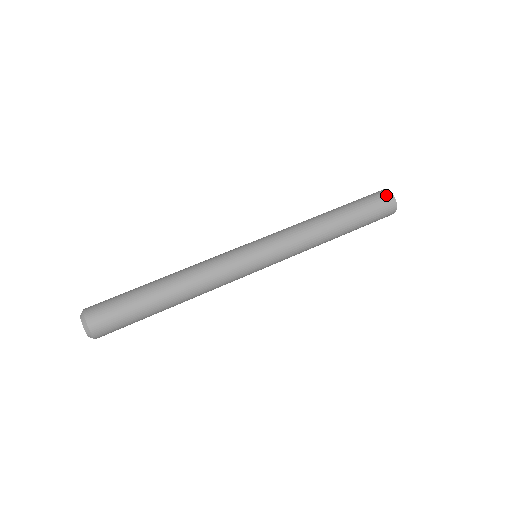
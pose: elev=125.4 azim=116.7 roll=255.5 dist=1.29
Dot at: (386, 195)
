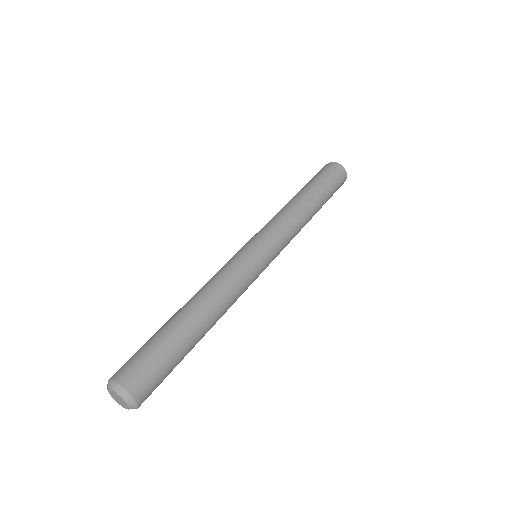
Dot at: (324, 166)
